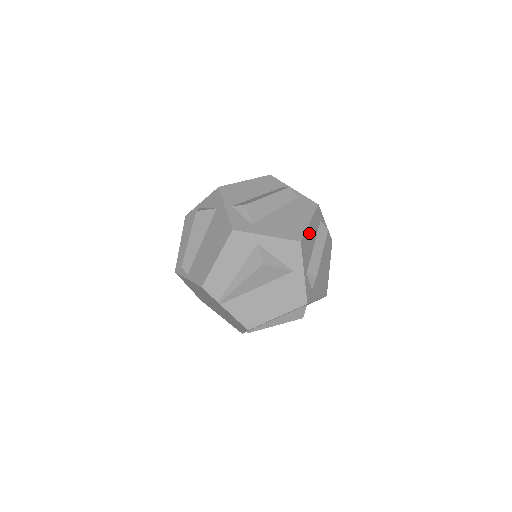
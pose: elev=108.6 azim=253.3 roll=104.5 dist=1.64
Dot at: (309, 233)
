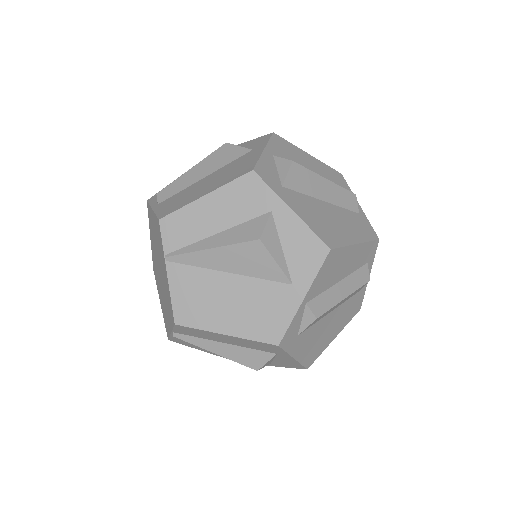
Dot at: (346, 256)
